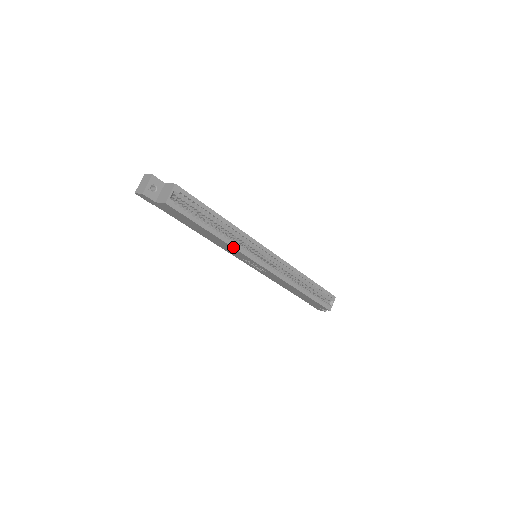
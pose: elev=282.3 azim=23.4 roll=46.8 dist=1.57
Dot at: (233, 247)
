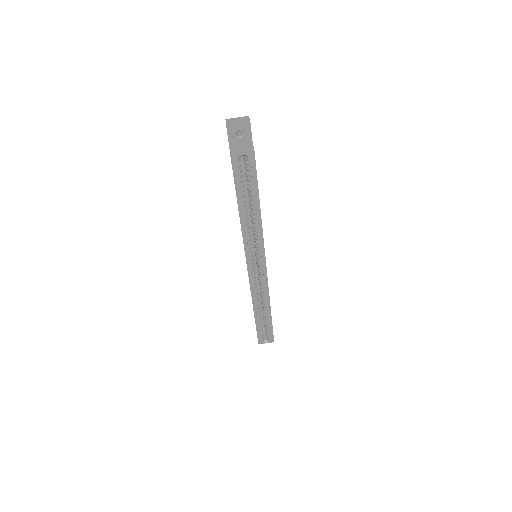
Dot at: (243, 235)
